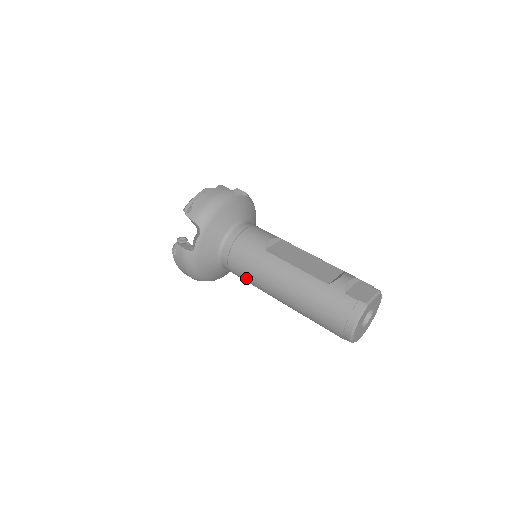
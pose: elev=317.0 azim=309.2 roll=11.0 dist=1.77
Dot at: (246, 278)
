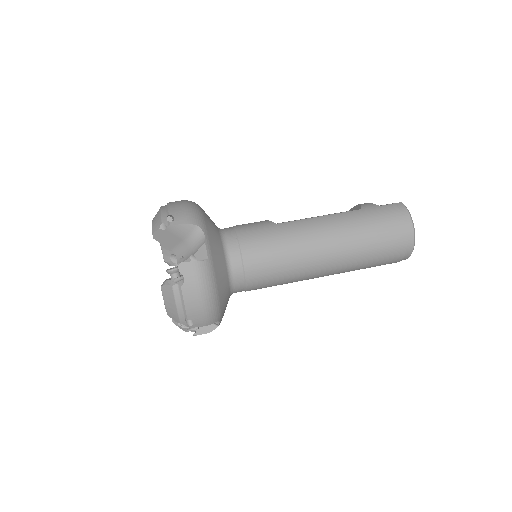
Dot at: (274, 268)
